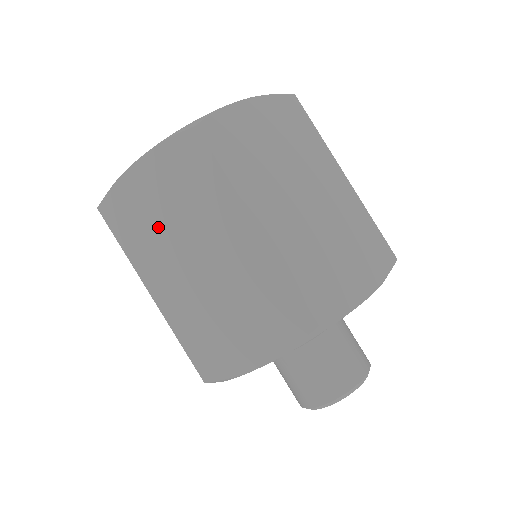
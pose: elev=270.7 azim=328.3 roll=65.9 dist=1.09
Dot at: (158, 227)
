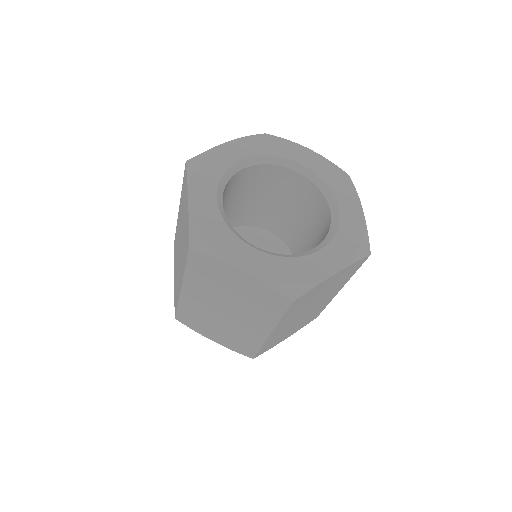
Dot at: (183, 215)
